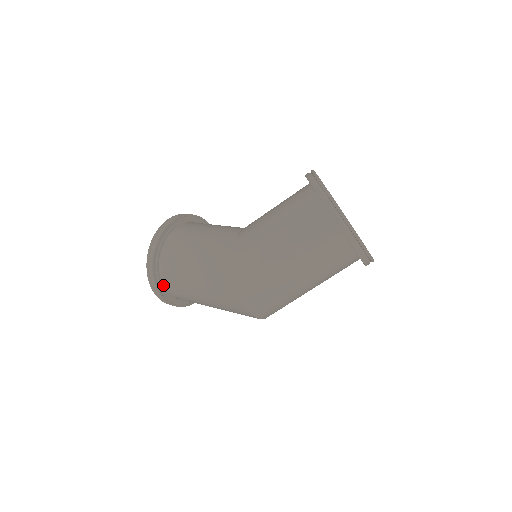
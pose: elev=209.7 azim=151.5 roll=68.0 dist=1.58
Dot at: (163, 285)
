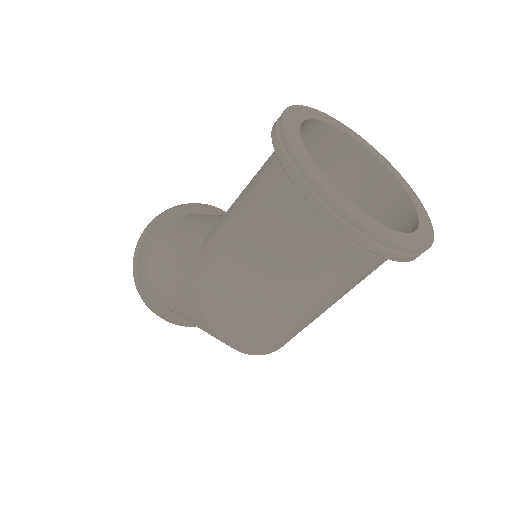
Dot at: (162, 305)
